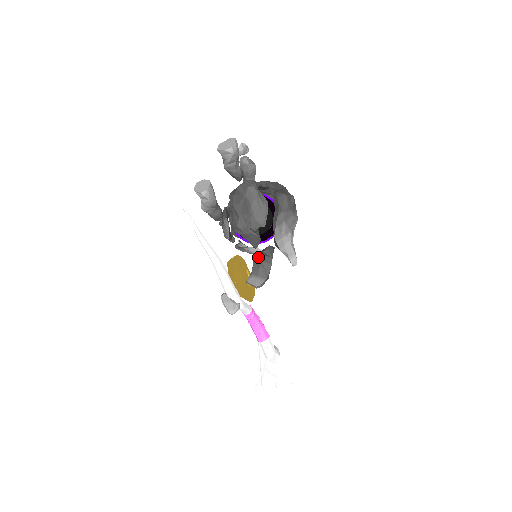
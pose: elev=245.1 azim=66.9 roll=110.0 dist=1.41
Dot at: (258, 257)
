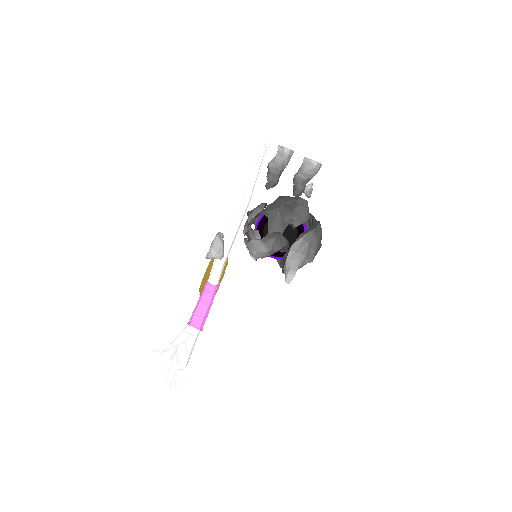
Dot at: (278, 232)
